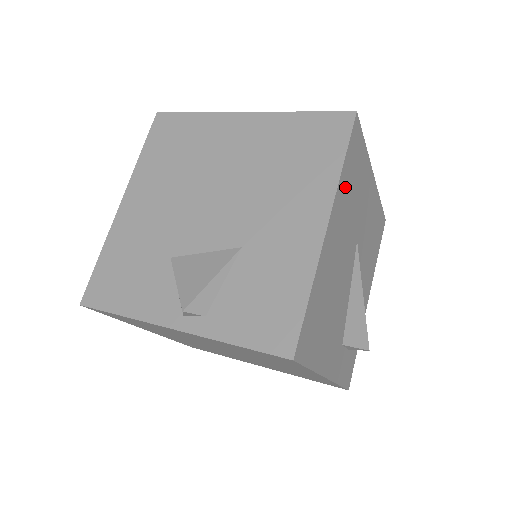
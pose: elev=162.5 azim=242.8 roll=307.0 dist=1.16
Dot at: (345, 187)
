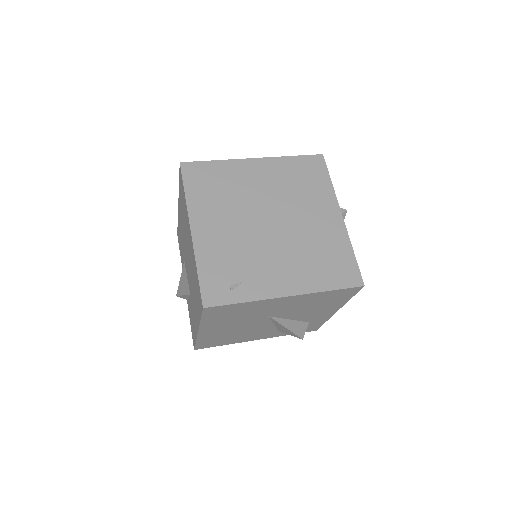
Dot at: (215, 321)
